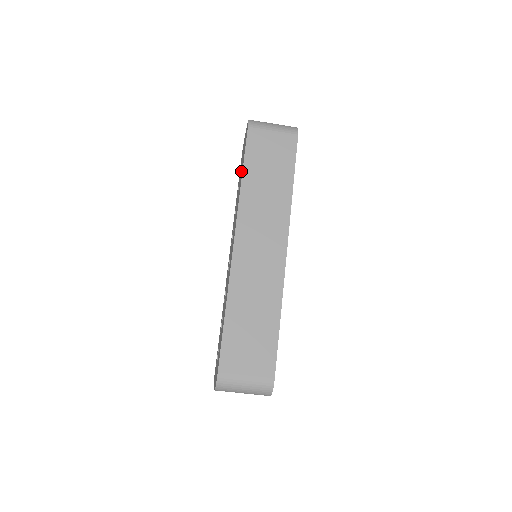
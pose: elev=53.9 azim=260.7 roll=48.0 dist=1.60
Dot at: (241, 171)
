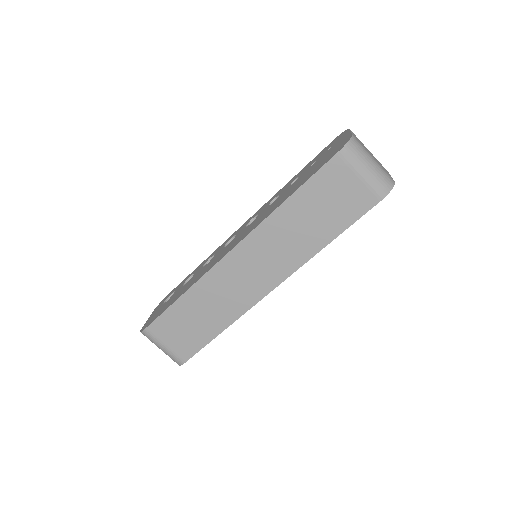
Dot at: (301, 179)
